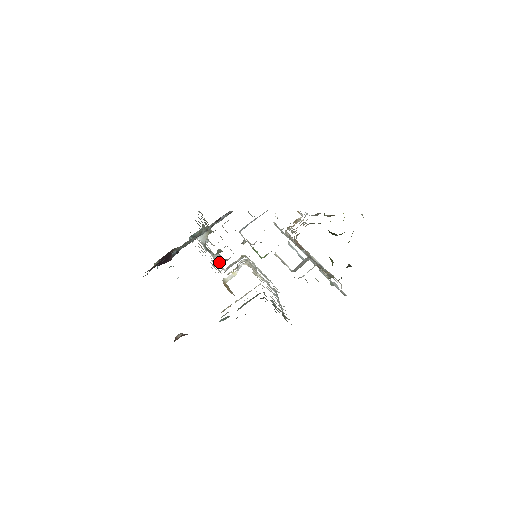
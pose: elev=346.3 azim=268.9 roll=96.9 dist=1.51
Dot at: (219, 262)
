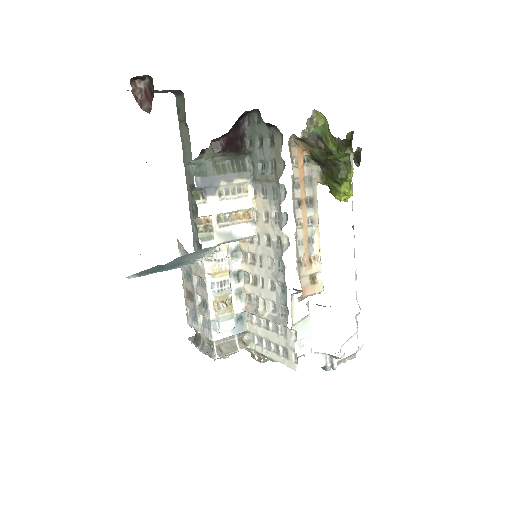
Dot at: (209, 350)
